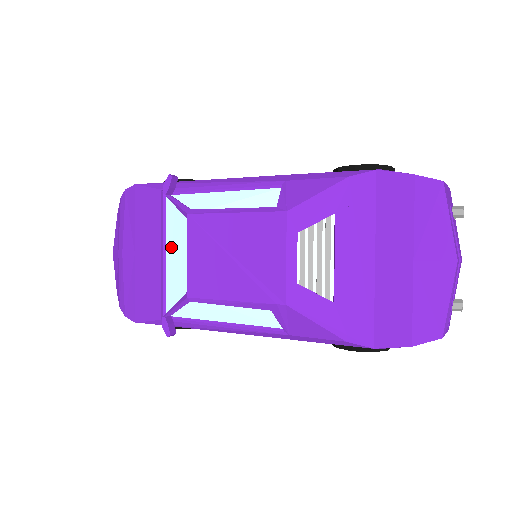
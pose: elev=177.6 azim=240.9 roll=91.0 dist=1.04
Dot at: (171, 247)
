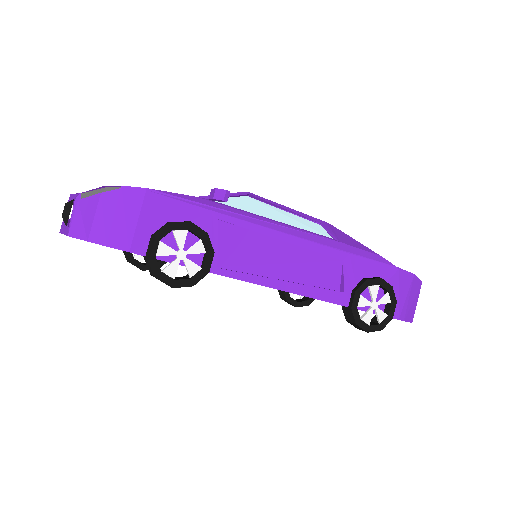
Dot at: occluded
